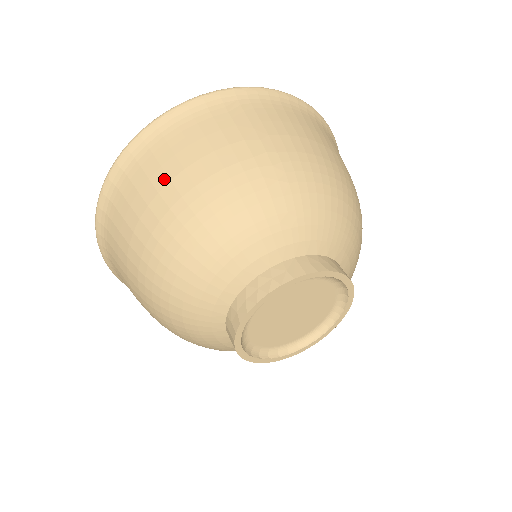
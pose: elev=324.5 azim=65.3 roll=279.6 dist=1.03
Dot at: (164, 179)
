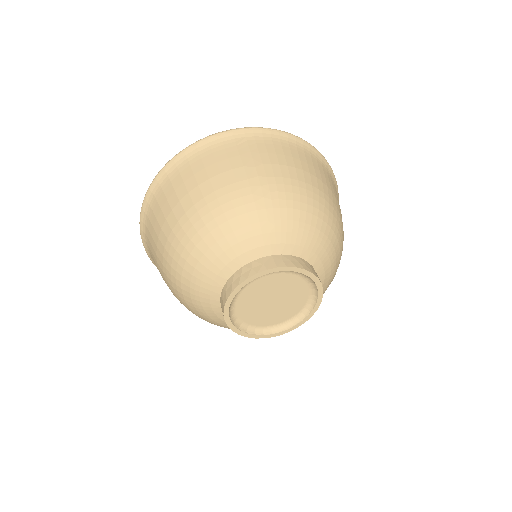
Dot at: (184, 192)
